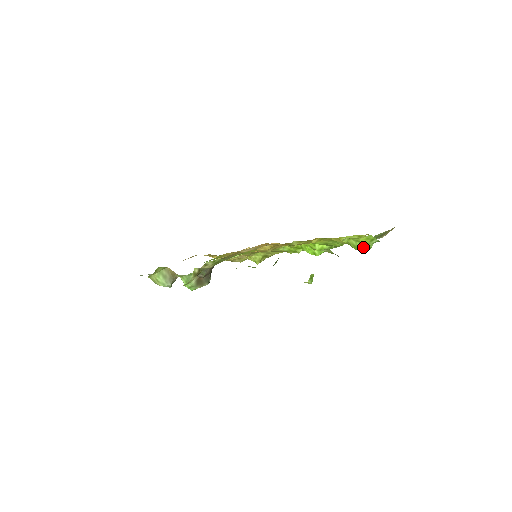
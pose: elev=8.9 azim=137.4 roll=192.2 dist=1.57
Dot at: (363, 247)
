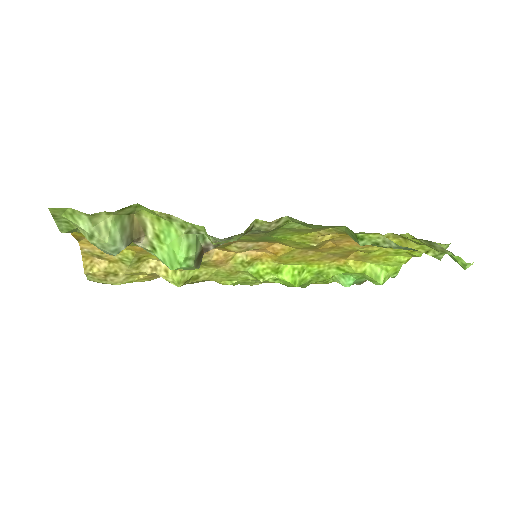
Dot at: (385, 278)
